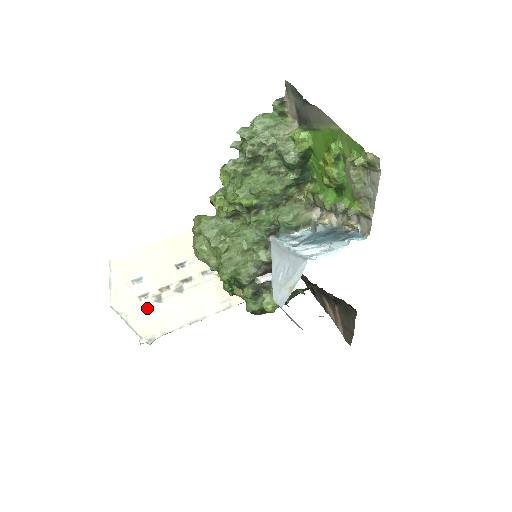
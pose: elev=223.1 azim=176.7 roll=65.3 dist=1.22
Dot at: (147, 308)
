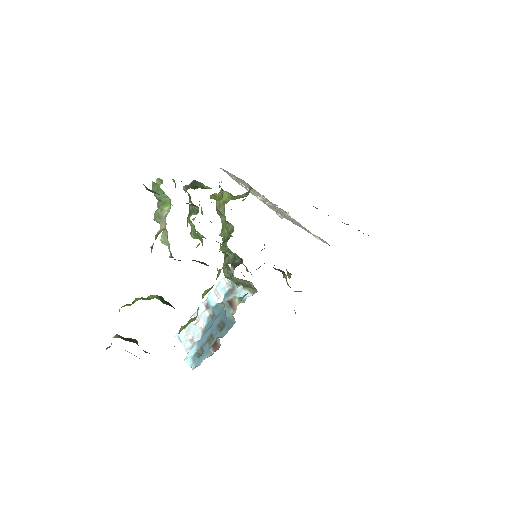
Dot at: occluded
